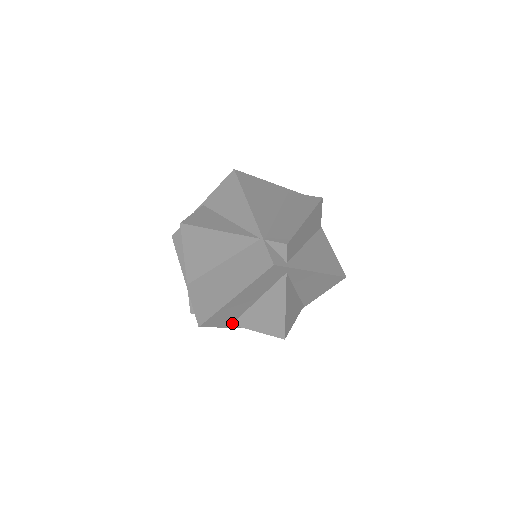
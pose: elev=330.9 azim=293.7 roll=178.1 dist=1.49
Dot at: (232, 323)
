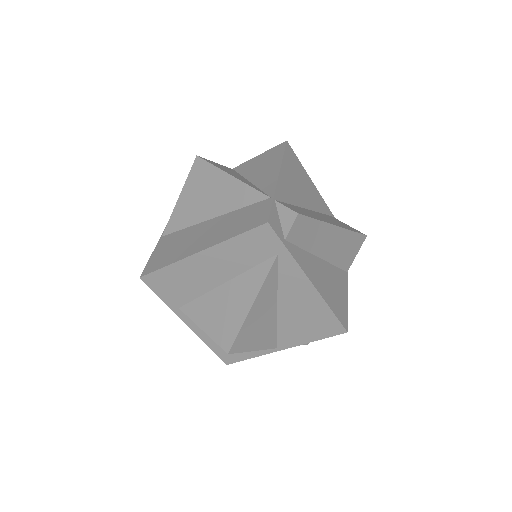
Dot at: (181, 306)
